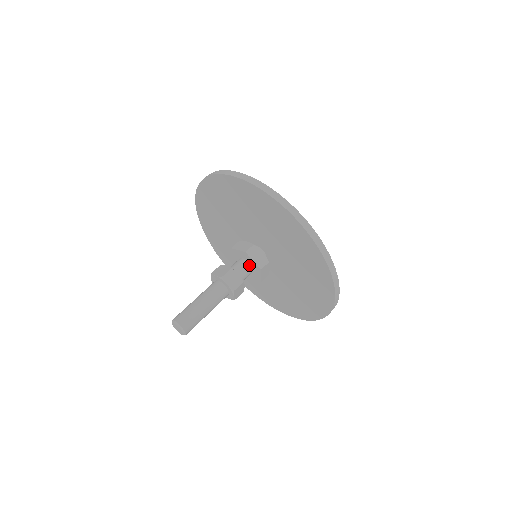
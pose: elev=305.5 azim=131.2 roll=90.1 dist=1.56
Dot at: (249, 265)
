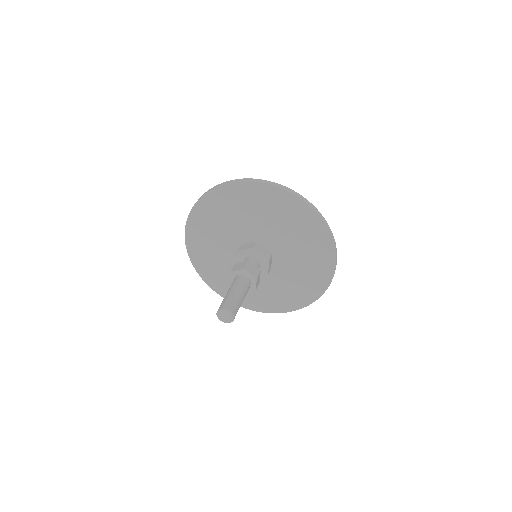
Dot at: (257, 260)
